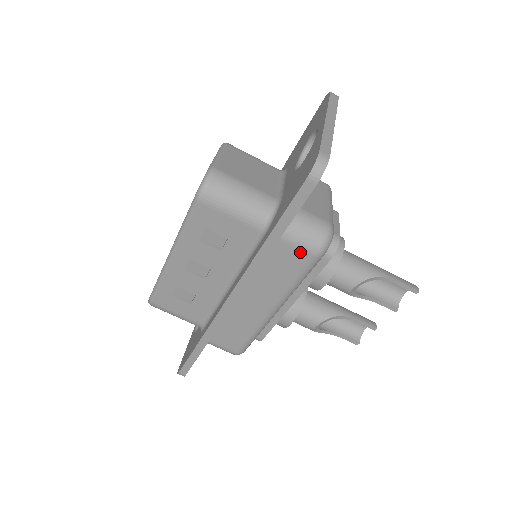
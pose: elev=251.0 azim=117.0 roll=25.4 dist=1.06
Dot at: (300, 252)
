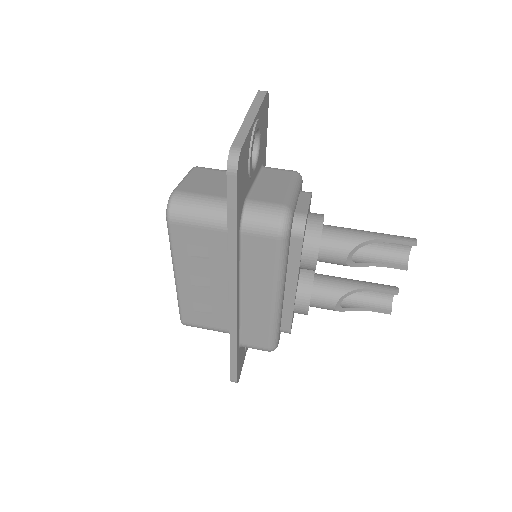
Dot at: (265, 239)
